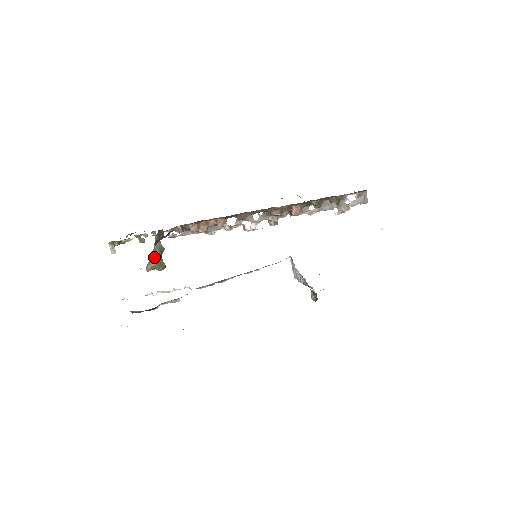
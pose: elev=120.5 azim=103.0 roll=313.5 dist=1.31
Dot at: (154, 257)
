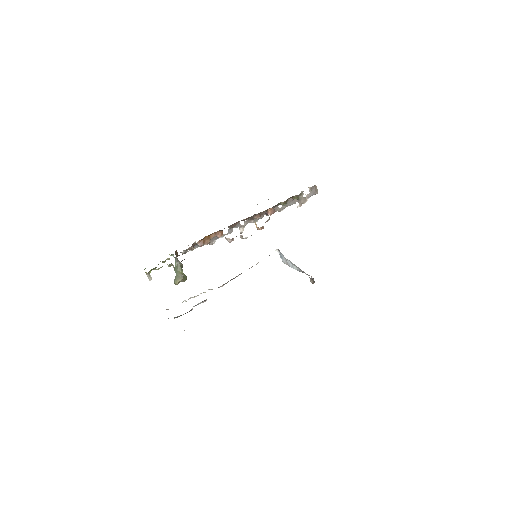
Dot at: (178, 273)
